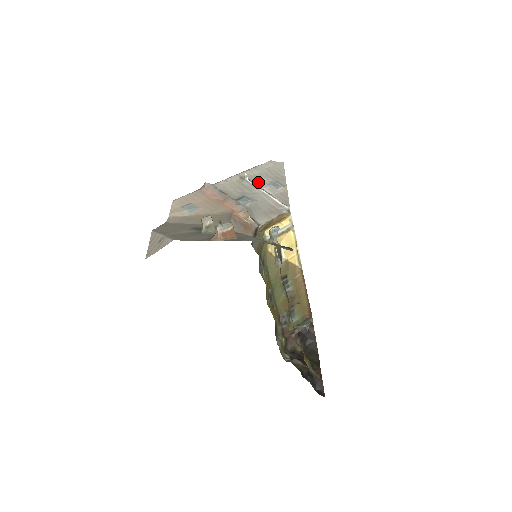
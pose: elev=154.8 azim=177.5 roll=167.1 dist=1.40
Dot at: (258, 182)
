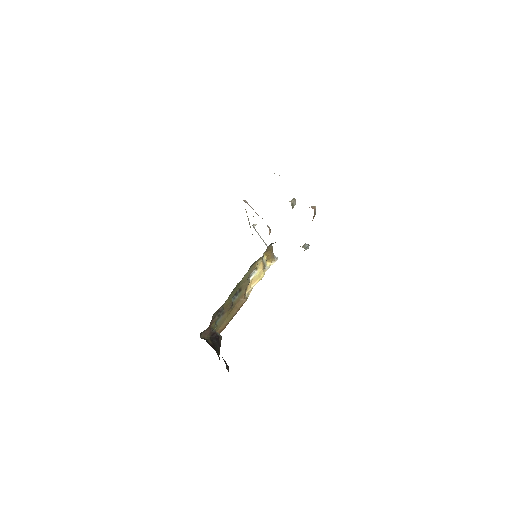
Dot at: occluded
